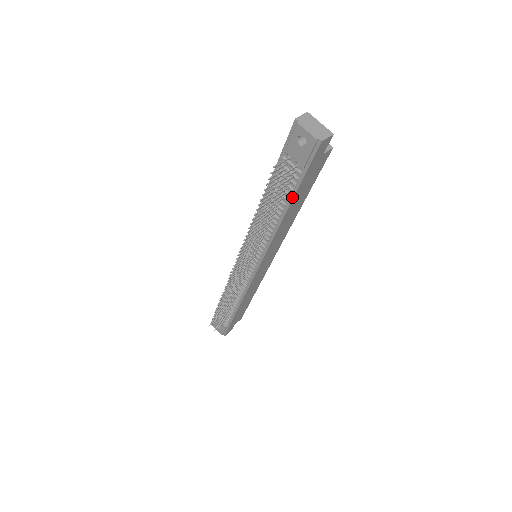
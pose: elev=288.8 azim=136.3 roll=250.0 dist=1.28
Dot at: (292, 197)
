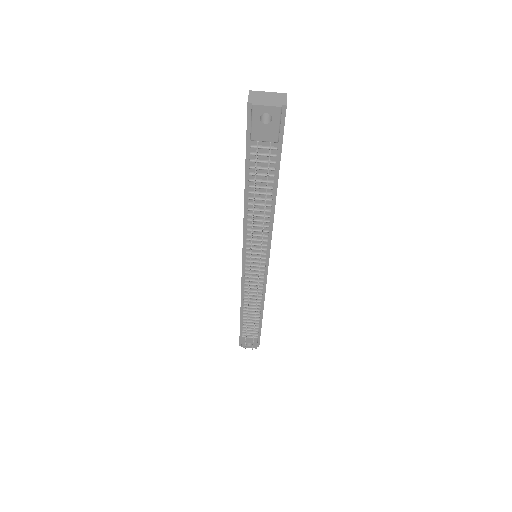
Dot at: (277, 177)
